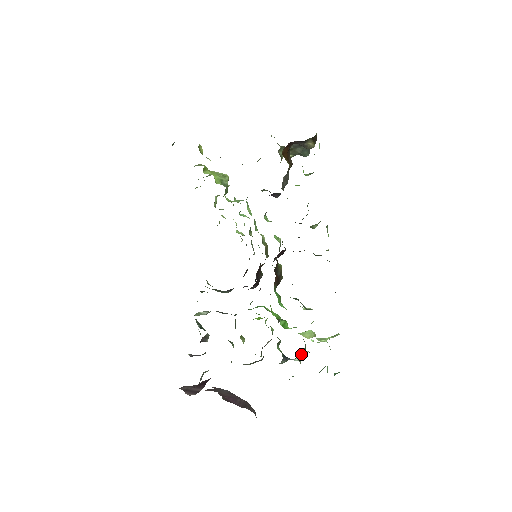
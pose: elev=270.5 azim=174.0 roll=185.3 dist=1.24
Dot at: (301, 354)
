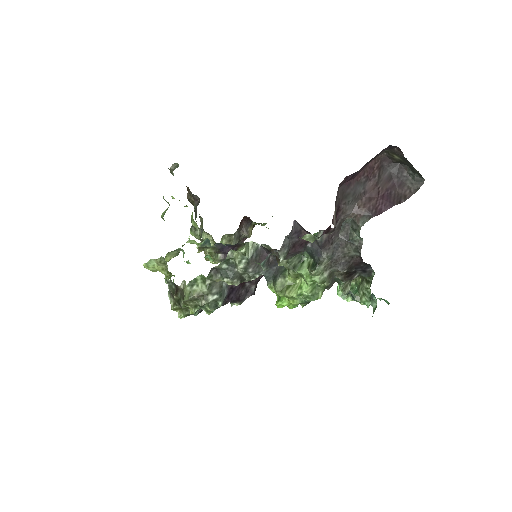
Dot at: (353, 293)
